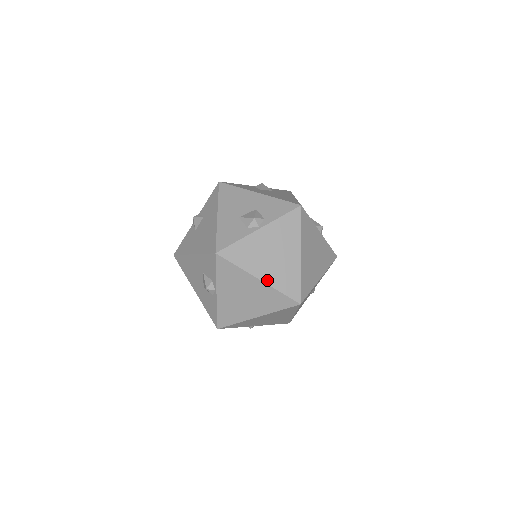
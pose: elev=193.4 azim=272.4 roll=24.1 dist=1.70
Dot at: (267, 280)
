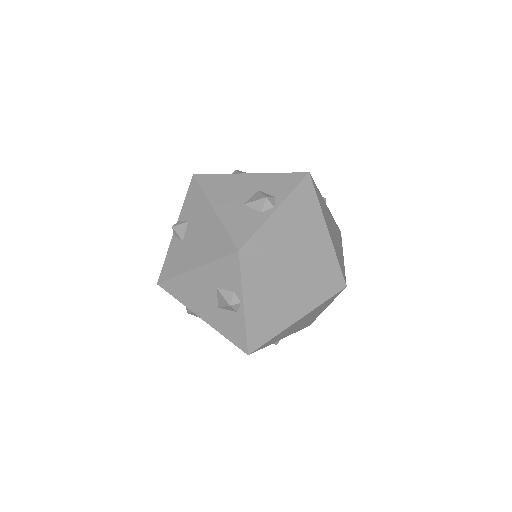
Dot at: (304, 268)
